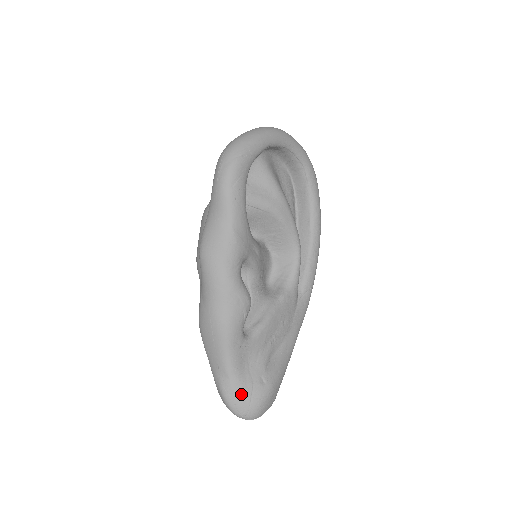
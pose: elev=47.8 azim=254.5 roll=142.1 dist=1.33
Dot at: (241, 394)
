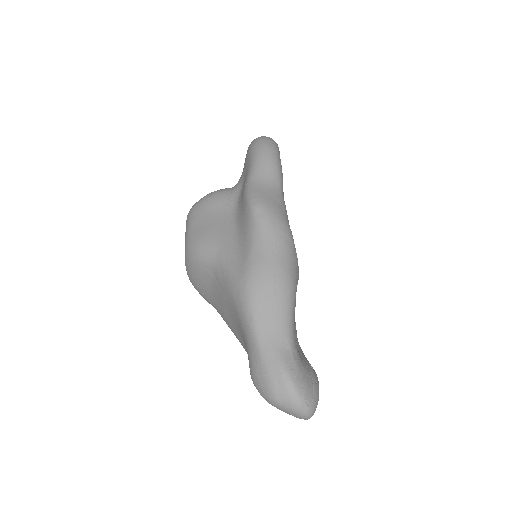
Dot at: (304, 373)
